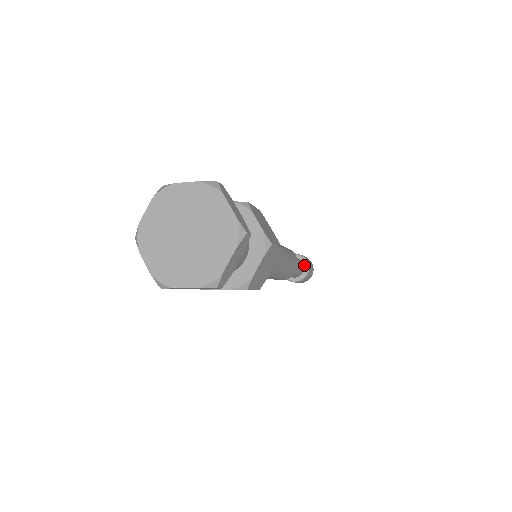
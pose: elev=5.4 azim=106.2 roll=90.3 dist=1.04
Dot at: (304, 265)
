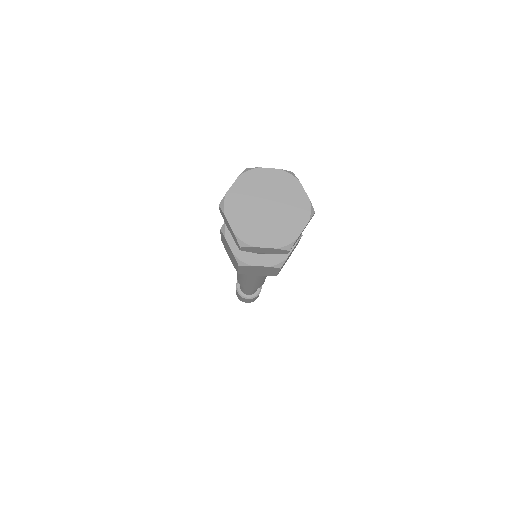
Dot at: occluded
